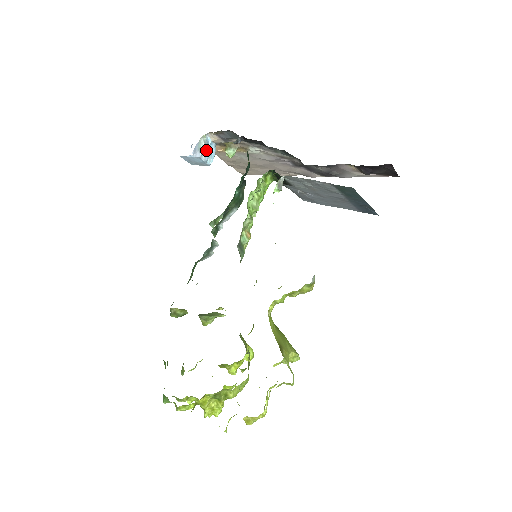
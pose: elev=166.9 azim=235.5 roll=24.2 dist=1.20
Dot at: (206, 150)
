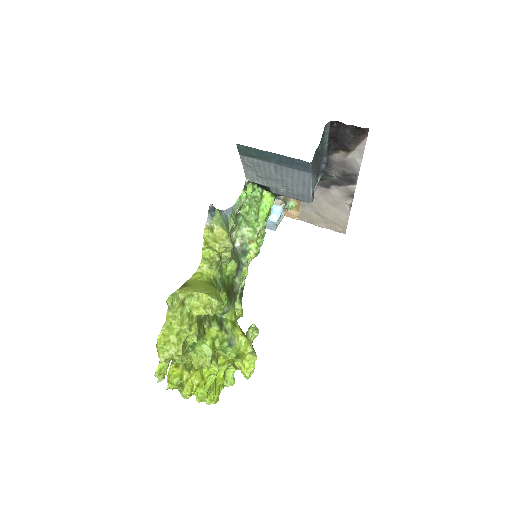
Dot at: occluded
